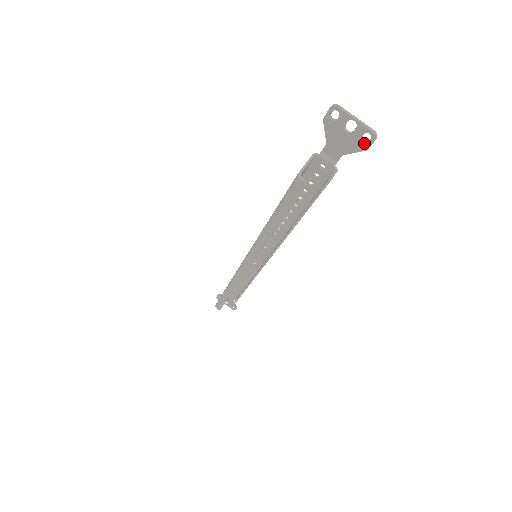
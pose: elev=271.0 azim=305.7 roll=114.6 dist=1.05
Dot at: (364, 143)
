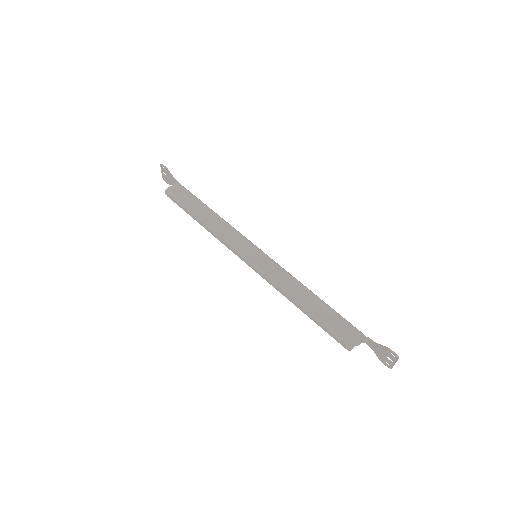
Dot at: (384, 362)
